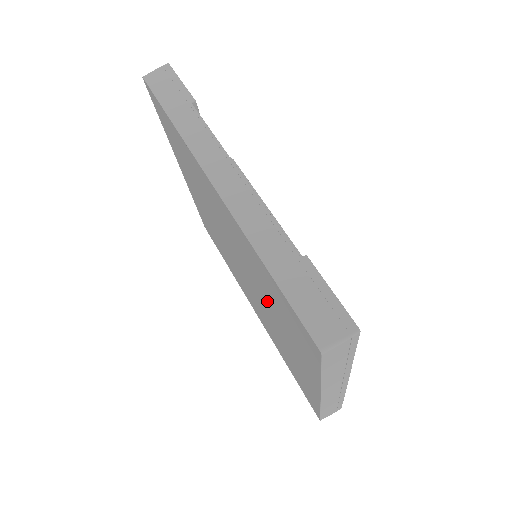
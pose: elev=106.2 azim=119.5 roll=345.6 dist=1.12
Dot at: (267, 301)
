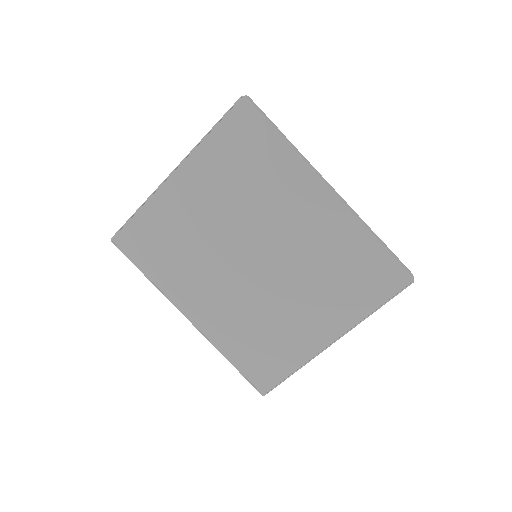
Dot at: (310, 278)
